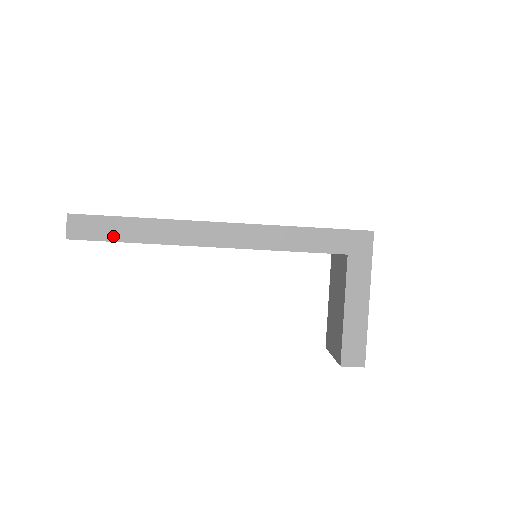
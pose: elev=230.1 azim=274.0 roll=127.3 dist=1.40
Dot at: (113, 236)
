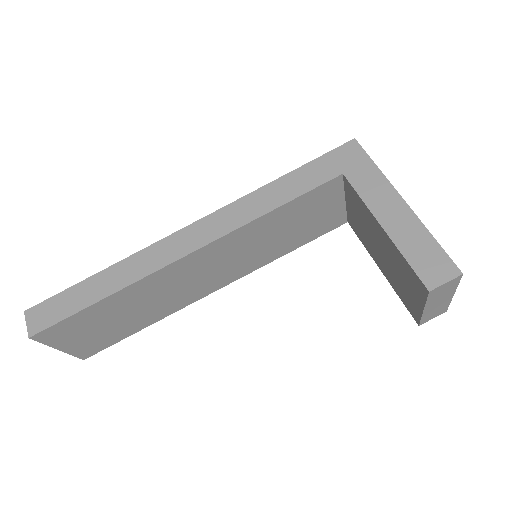
Dot at: (78, 305)
